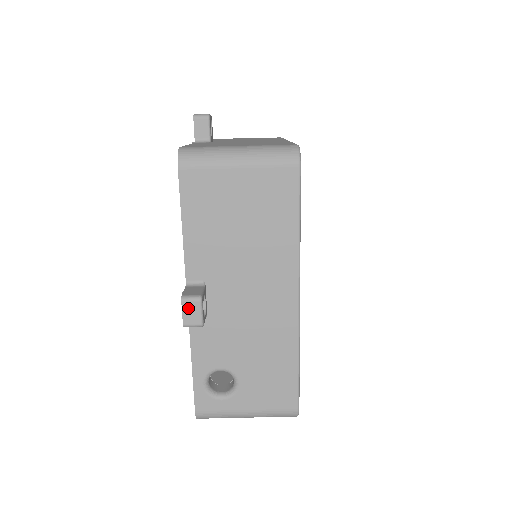
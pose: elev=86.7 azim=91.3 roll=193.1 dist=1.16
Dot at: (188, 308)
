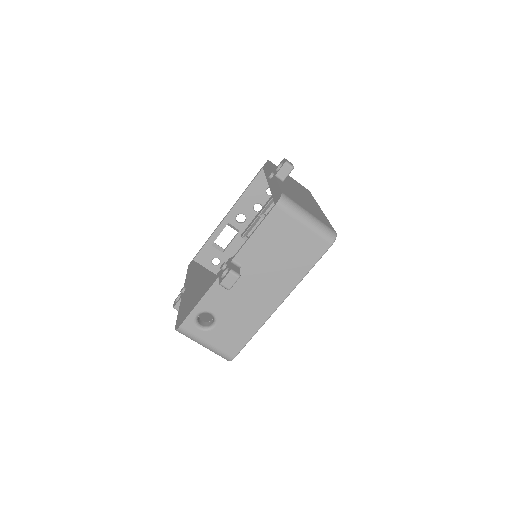
Dot at: (230, 277)
